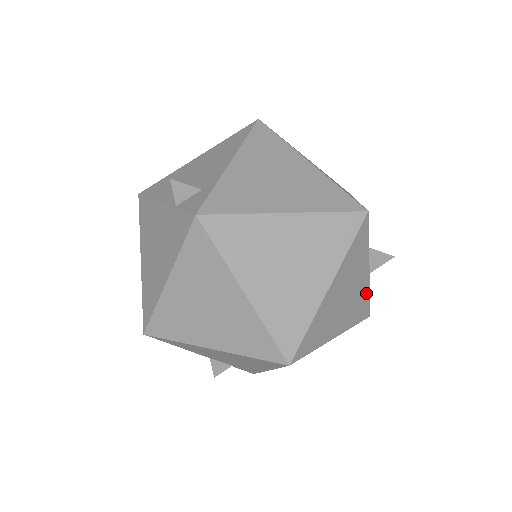
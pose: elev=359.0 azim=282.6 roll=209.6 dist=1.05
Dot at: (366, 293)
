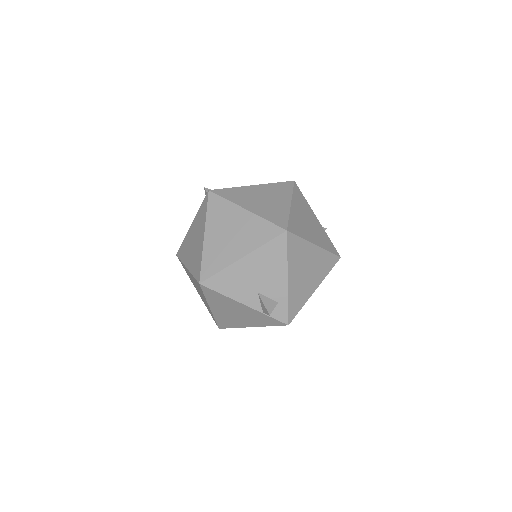
Dot at: occluded
